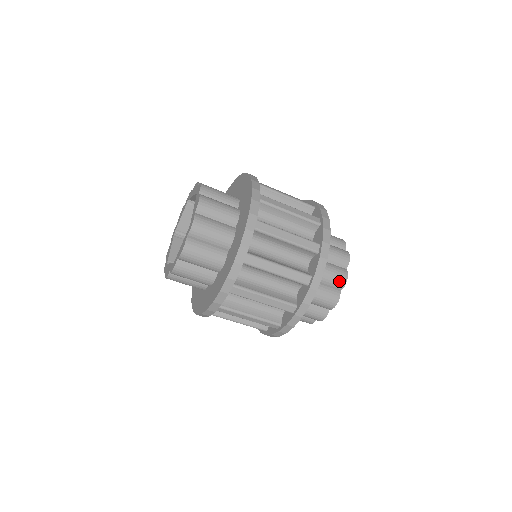
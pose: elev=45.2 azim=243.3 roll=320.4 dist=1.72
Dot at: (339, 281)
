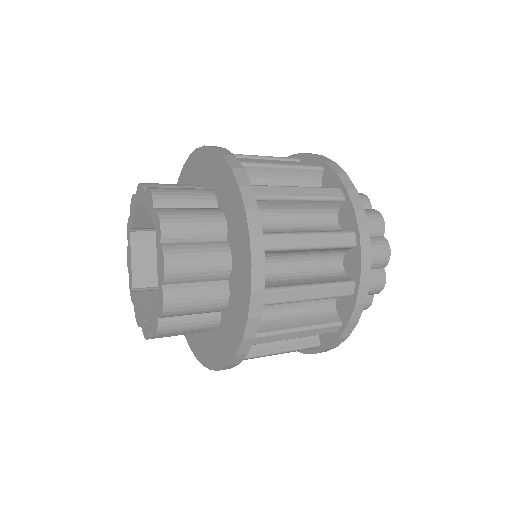
Dot at: (374, 291)
